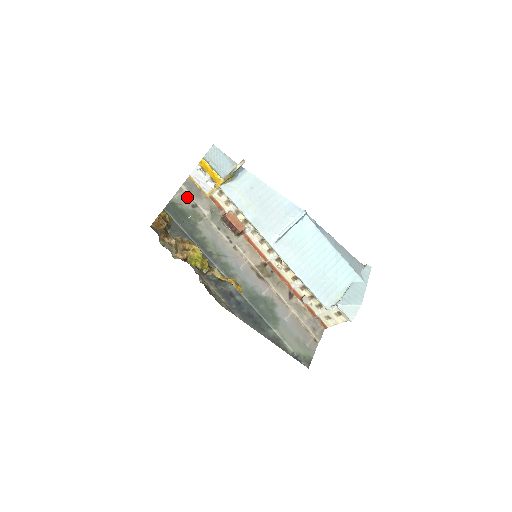
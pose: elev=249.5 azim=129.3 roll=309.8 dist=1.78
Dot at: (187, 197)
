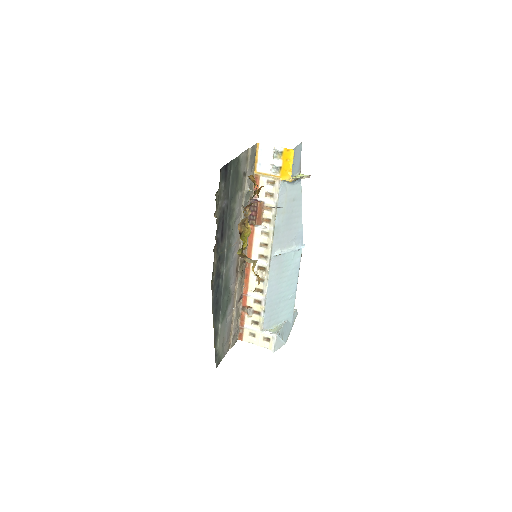
Dot at: (246, 161)
